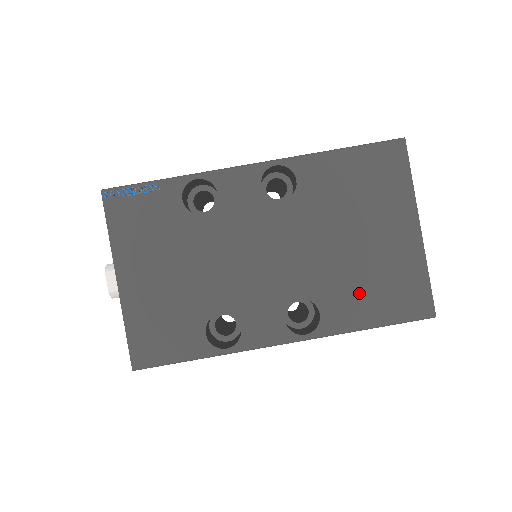
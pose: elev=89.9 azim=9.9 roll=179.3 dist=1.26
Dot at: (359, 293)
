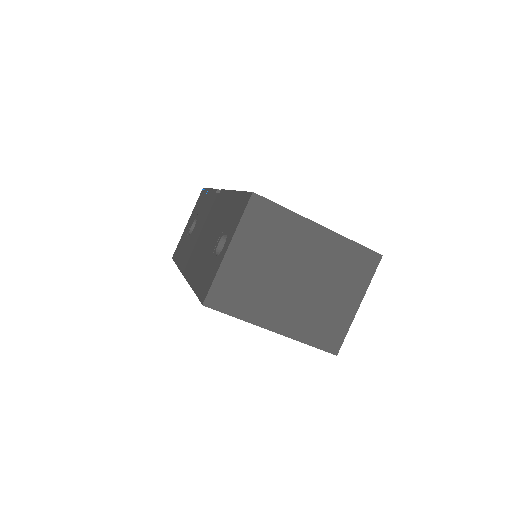
Dot at: occluded
